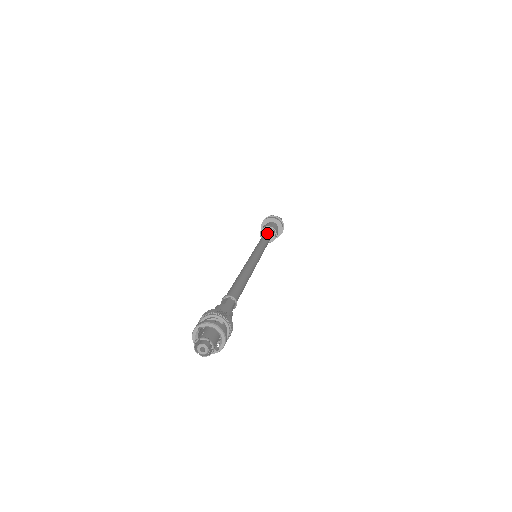
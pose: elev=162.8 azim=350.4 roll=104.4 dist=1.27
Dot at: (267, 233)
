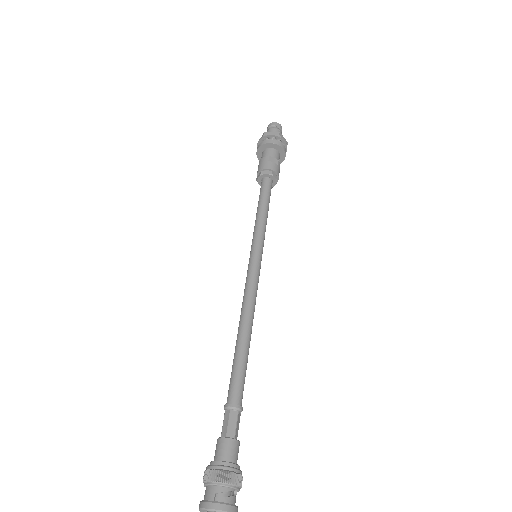
Dot at: (270, 186)
